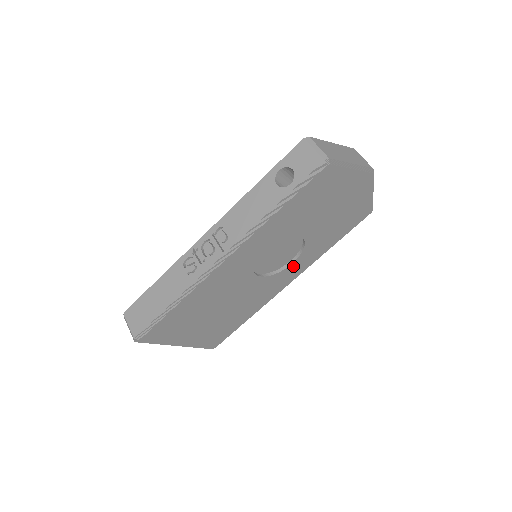
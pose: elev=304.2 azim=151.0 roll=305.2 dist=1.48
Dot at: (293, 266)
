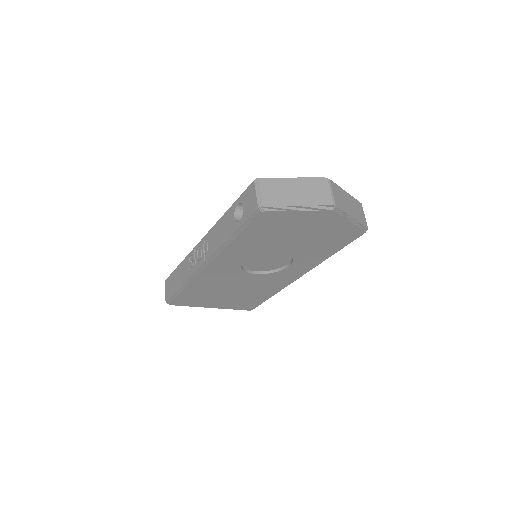
Dot at: (292, 268)
